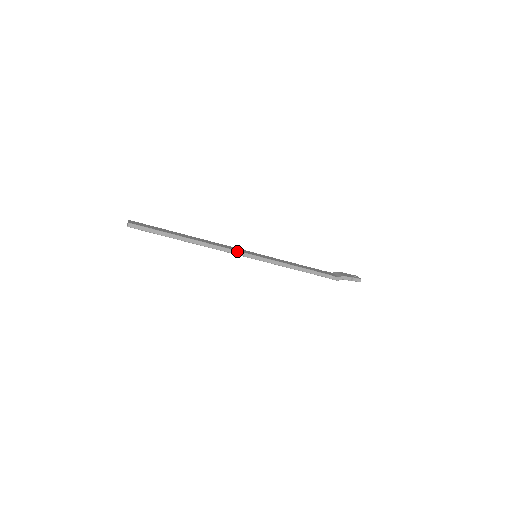
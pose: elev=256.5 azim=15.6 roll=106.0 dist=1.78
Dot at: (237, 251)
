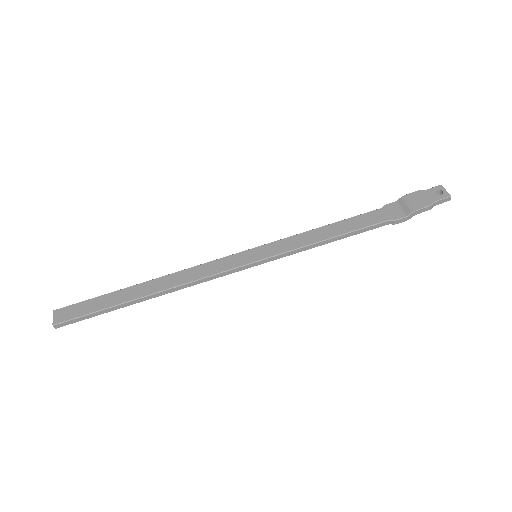
Dot at: (222, 272)
